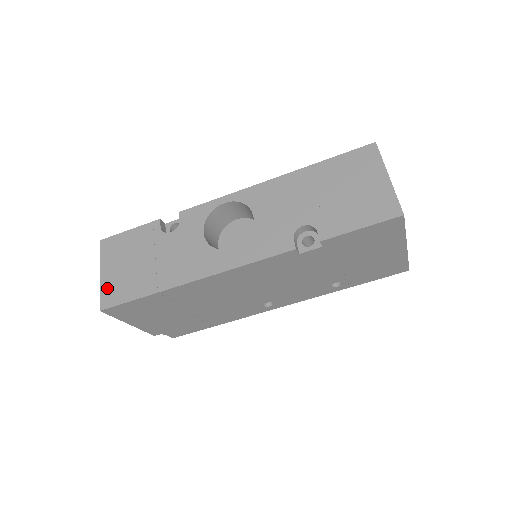
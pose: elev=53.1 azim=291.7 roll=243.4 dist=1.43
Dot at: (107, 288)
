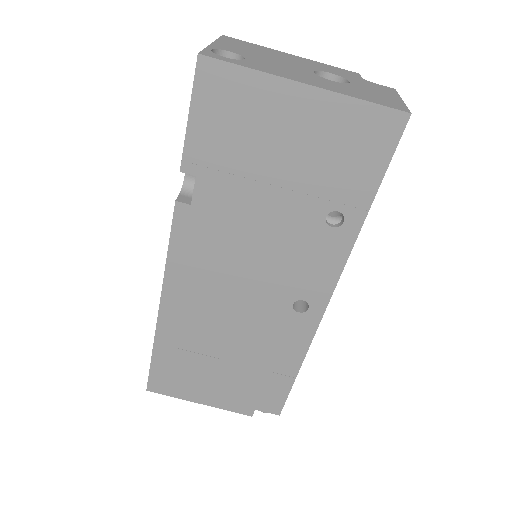
Dot at: occluded
